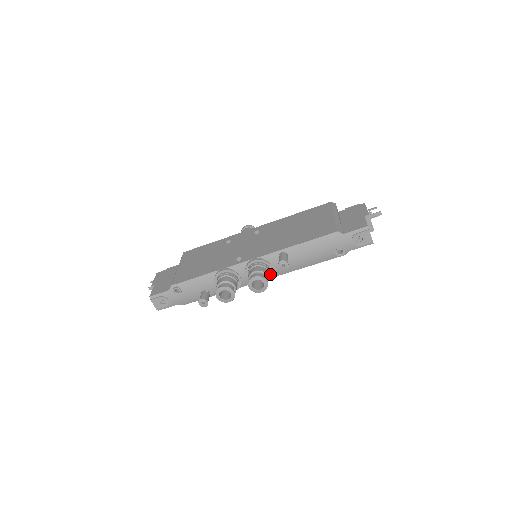
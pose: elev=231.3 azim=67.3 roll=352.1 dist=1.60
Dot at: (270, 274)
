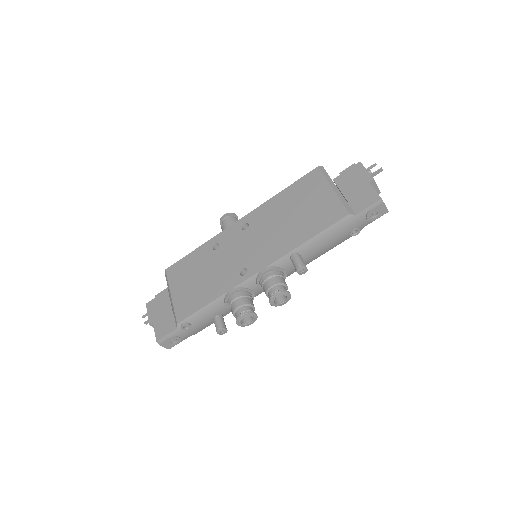
Dot at: occluded
